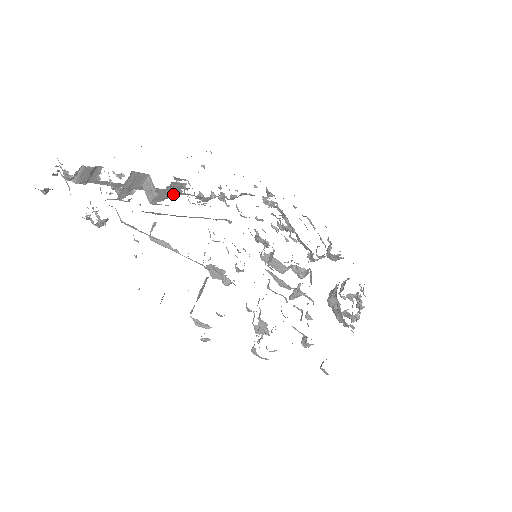
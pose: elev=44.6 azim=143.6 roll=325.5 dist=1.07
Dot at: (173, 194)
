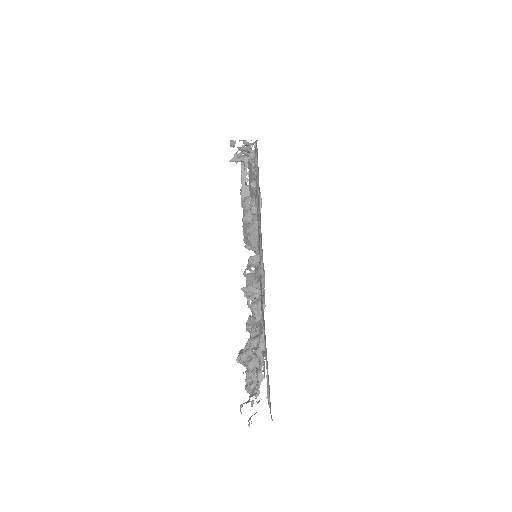
Dot at: occluded
